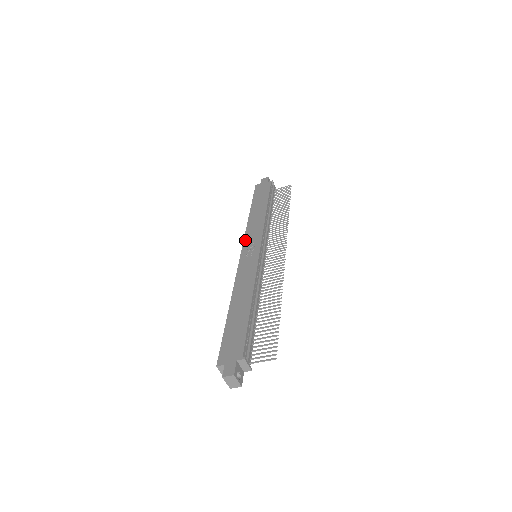
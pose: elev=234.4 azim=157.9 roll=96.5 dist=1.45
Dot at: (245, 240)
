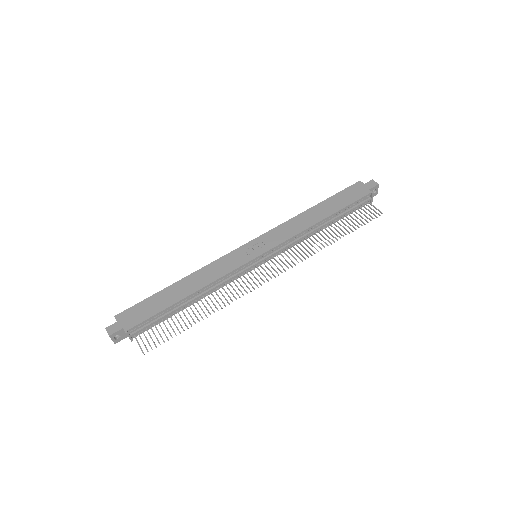
Dot at: (267, 233)
